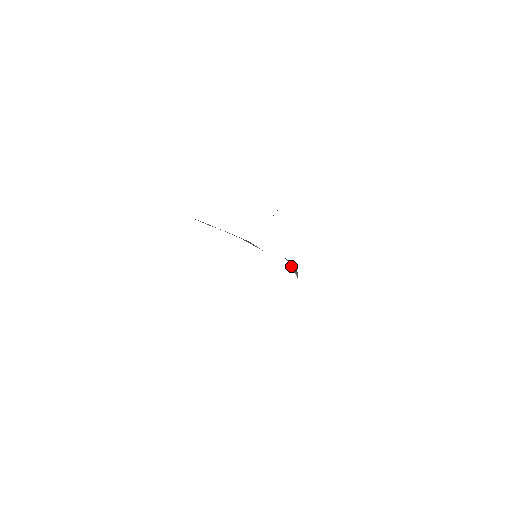
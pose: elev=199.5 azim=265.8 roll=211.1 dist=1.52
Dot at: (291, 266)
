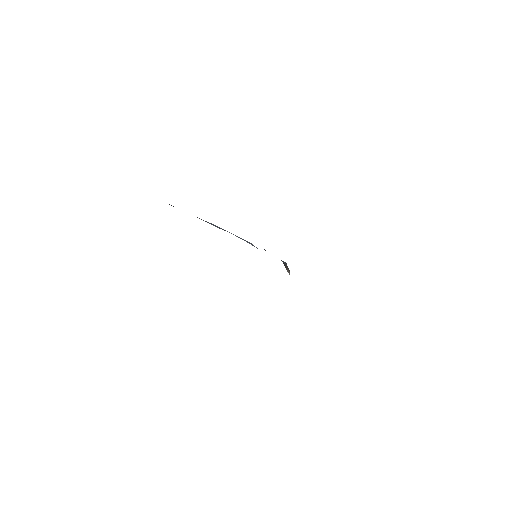
Dot at: (285, 266)
